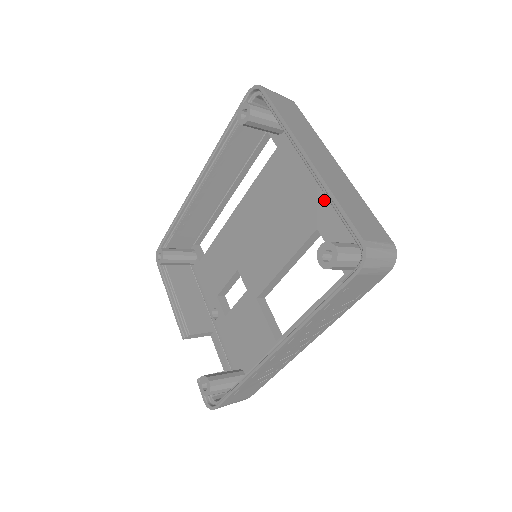
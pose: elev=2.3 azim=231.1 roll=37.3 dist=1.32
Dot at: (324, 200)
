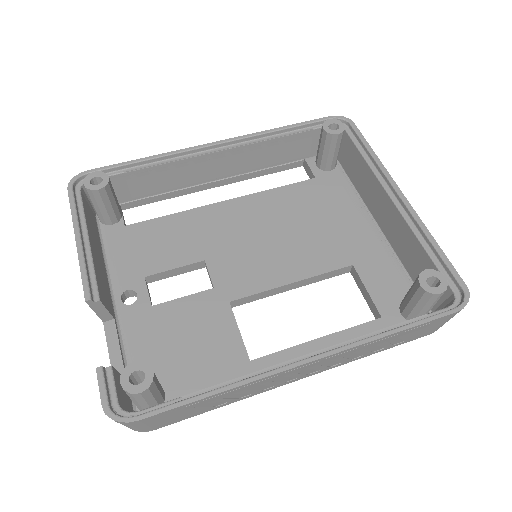
Dot at: (369, 244)
